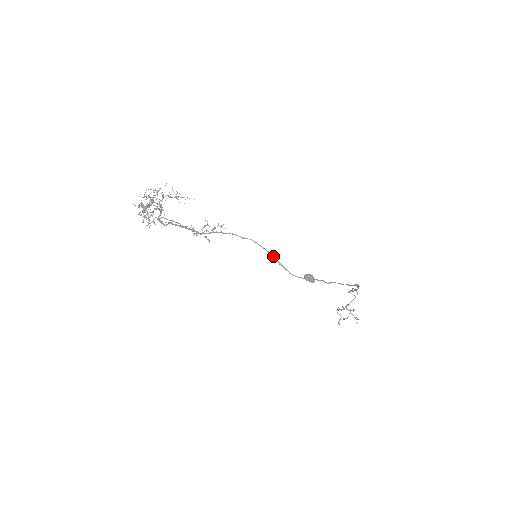
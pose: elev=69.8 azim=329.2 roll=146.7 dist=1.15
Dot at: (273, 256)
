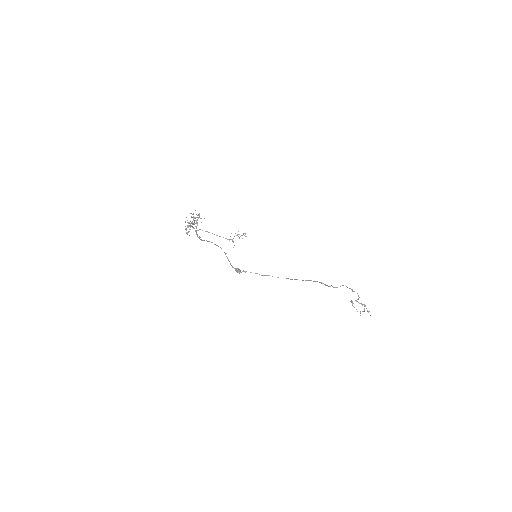
Dot at: (226, 256)
